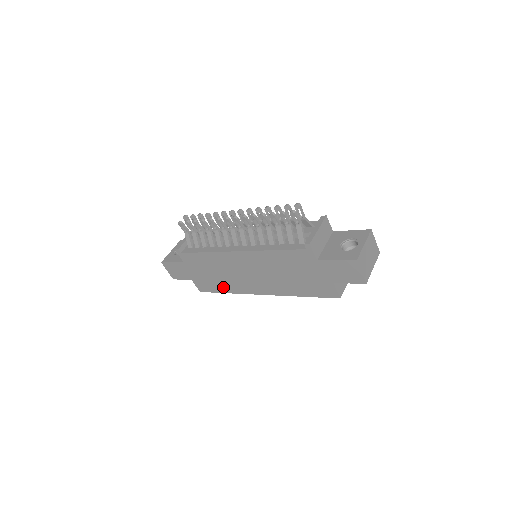
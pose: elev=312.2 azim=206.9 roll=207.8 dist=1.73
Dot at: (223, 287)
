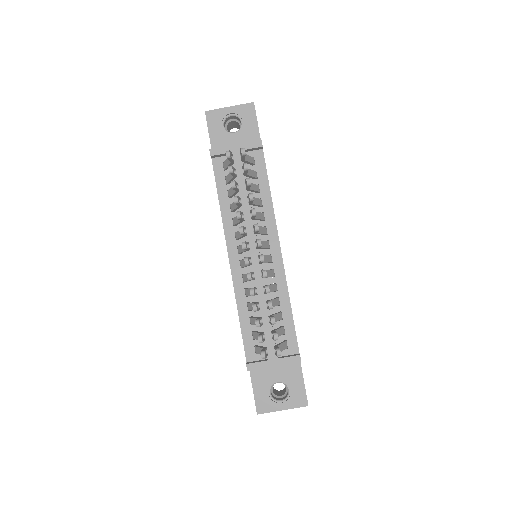
Dot at: occluded
